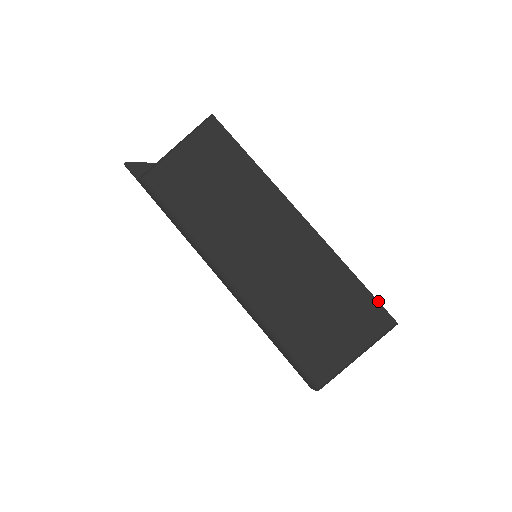
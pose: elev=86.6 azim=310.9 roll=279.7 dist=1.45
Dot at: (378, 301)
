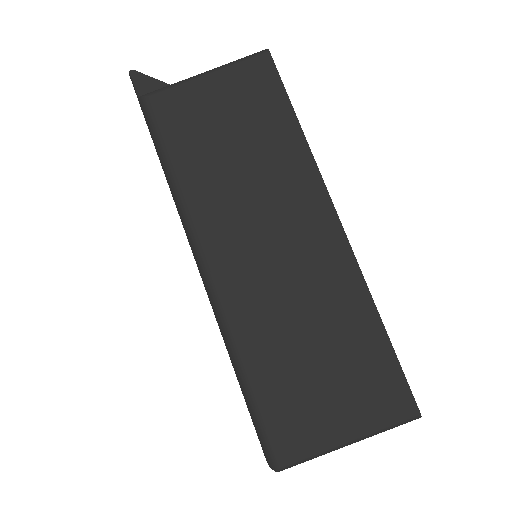
Dot at: (404, 375)
